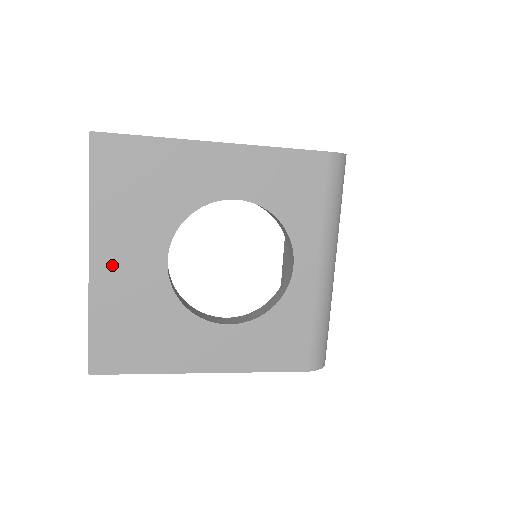
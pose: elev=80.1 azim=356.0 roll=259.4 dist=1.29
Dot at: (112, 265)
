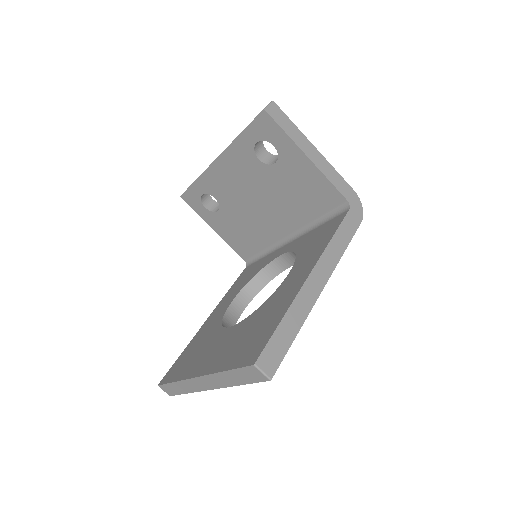
Dot at: occluded
